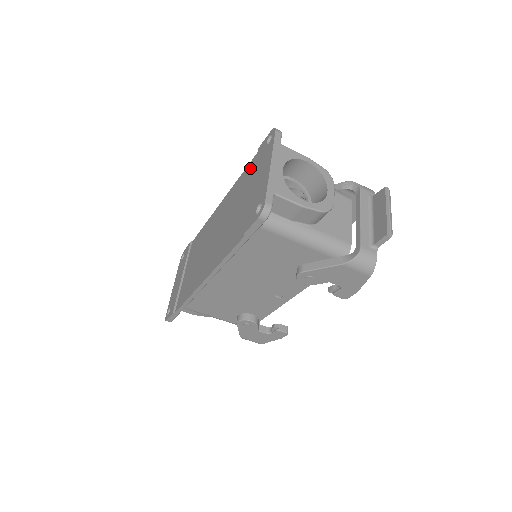
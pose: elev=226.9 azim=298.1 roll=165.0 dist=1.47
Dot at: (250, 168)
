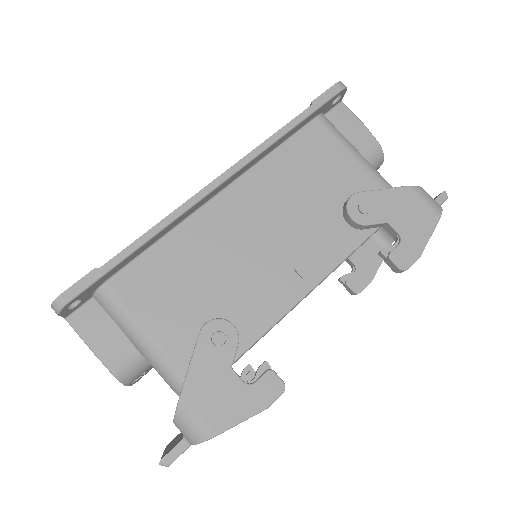
Dot at: occluded
